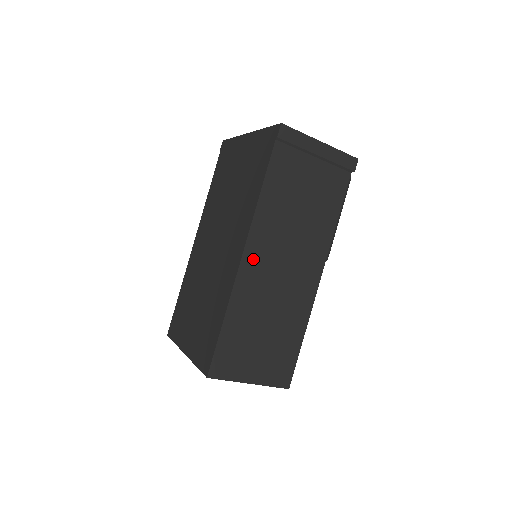
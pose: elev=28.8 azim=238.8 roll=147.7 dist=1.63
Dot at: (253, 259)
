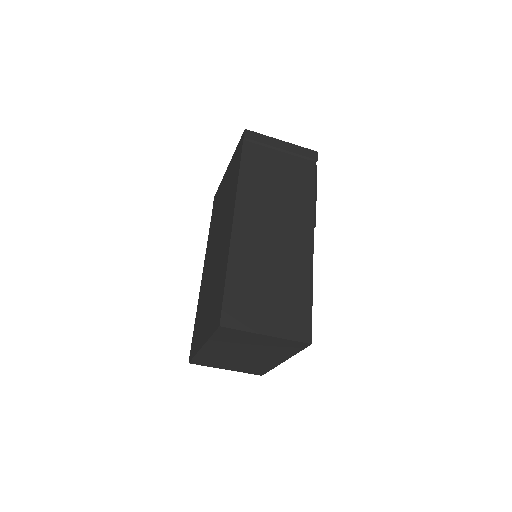
Dot at: (244, 223)
